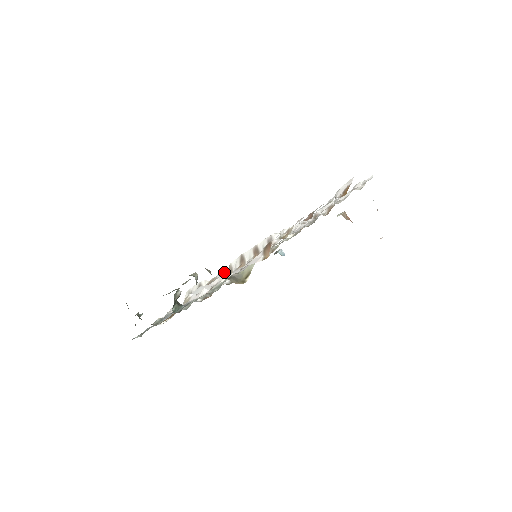
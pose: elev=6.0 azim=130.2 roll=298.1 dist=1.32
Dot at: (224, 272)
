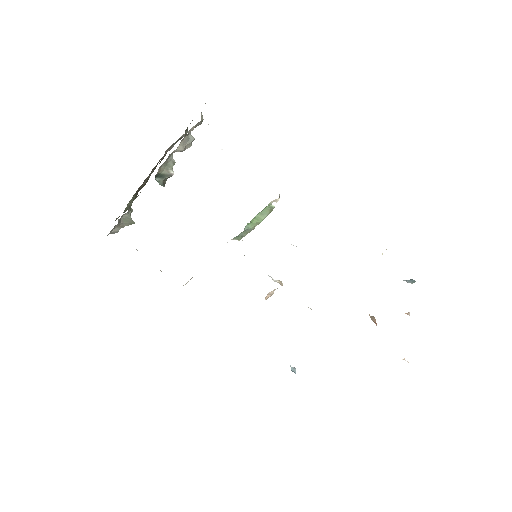
Dot at: occluded
